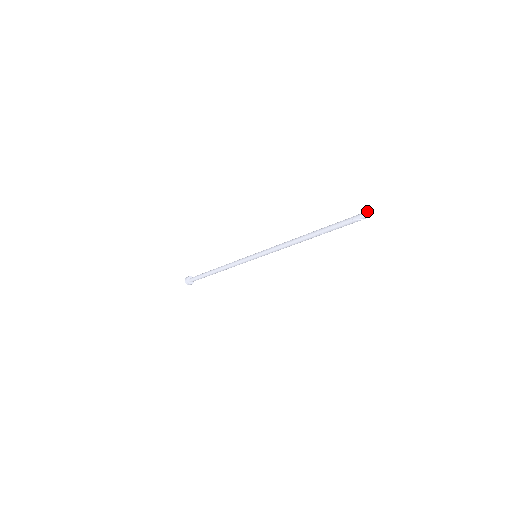
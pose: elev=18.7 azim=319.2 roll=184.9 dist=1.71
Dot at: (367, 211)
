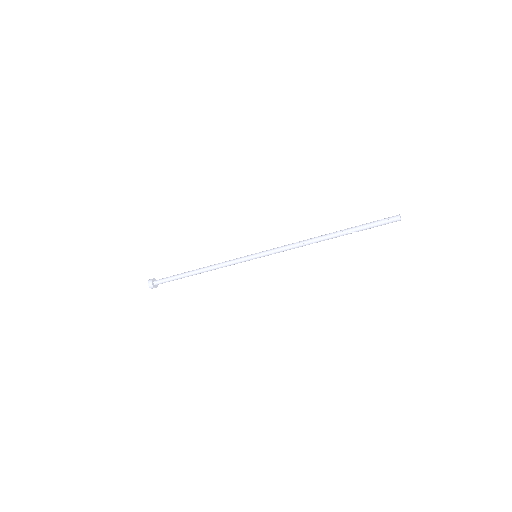
Dot at: occluded
